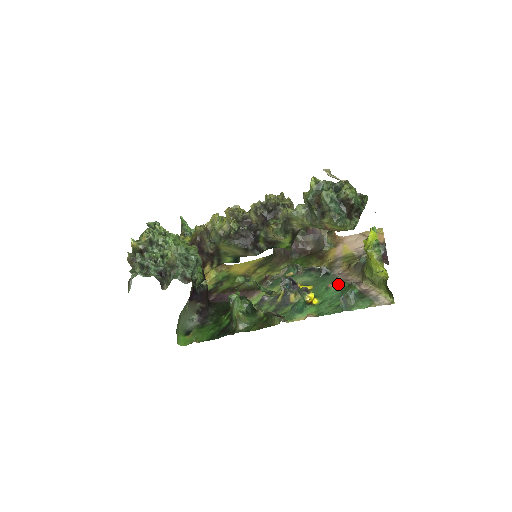
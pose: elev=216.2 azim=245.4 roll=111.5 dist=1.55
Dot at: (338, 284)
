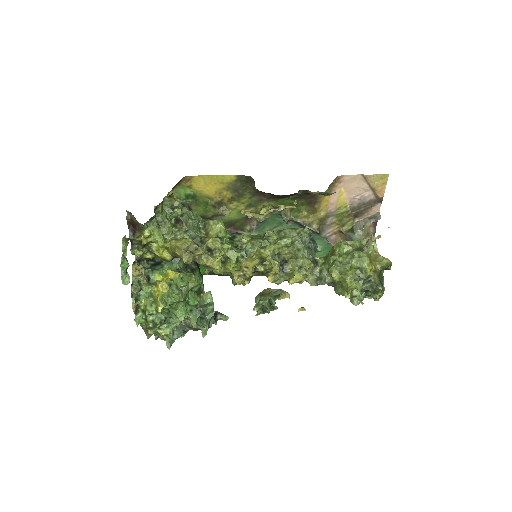
Dot at: (327, 249)
